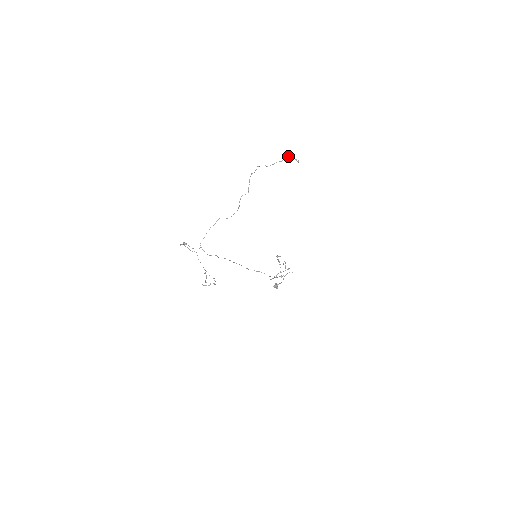
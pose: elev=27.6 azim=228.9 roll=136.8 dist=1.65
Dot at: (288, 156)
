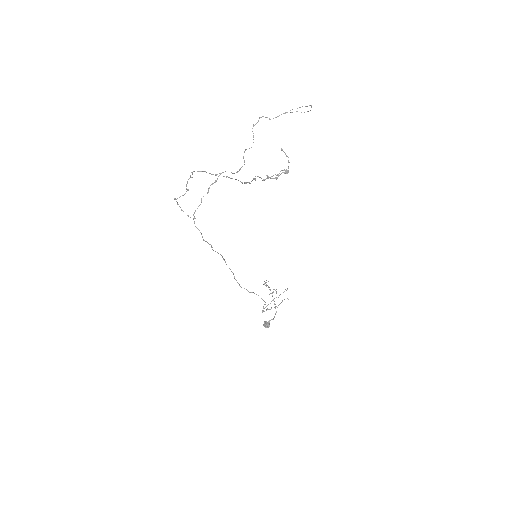
Dot at: (290, 112)
